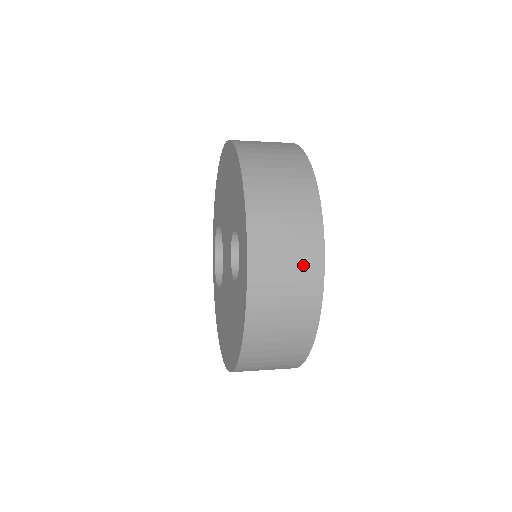
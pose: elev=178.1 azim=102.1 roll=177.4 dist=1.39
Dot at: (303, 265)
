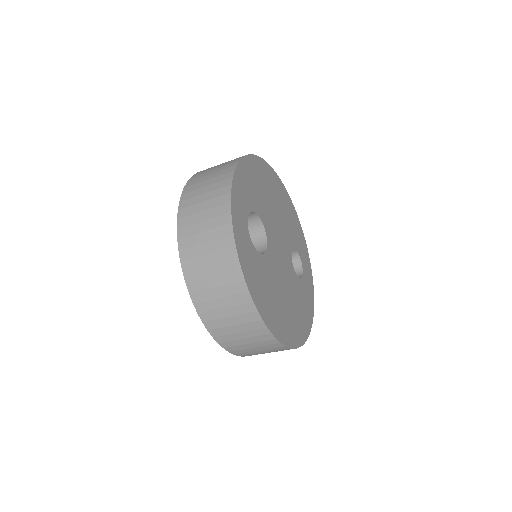
Dot at: (216, 225)
